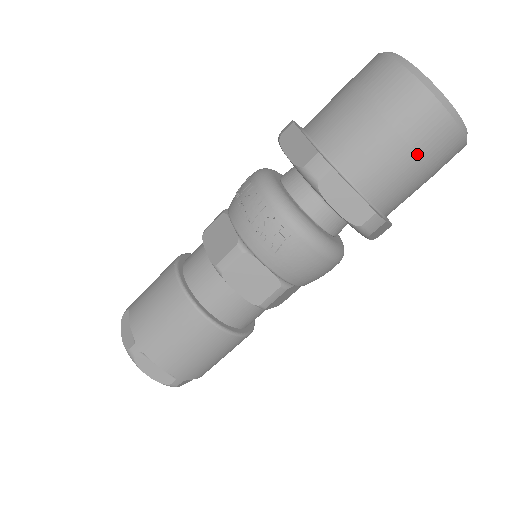
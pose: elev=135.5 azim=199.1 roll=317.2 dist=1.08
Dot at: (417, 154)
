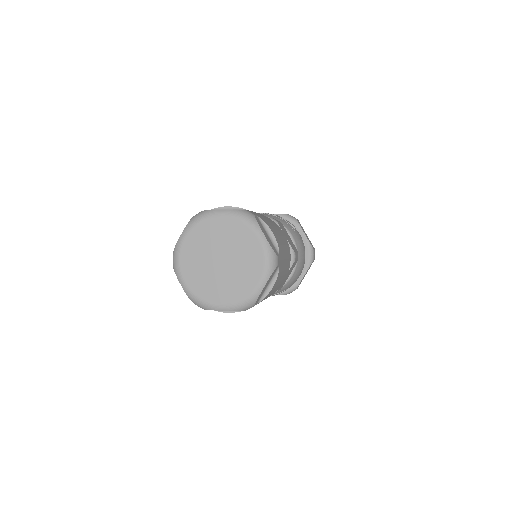
Dot at: occluded
